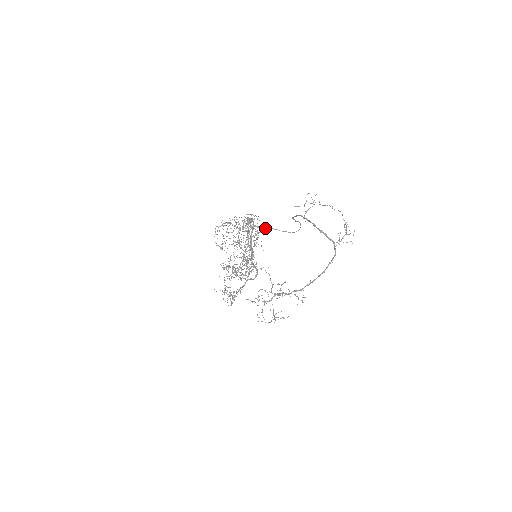
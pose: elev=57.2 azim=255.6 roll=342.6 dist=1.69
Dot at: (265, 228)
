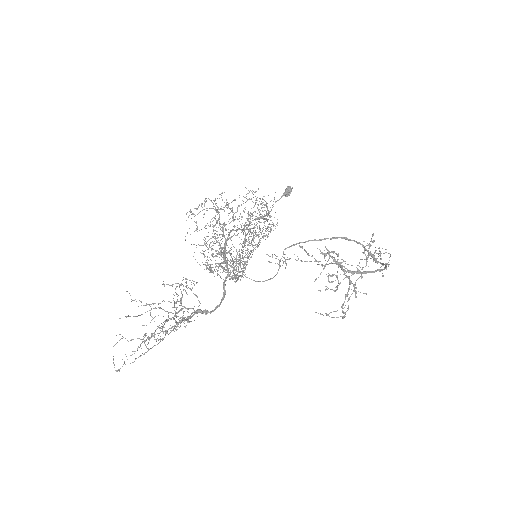
Dot at: occluded
